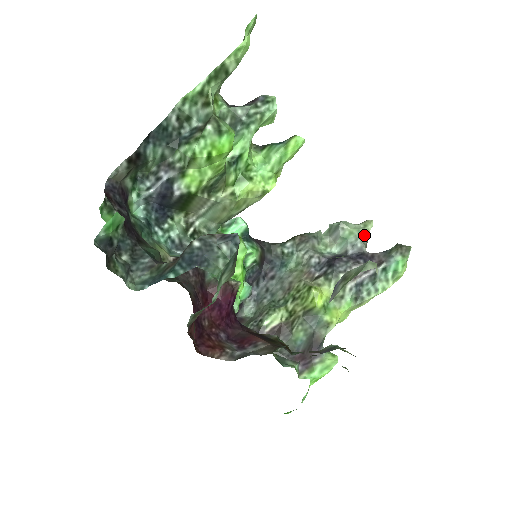
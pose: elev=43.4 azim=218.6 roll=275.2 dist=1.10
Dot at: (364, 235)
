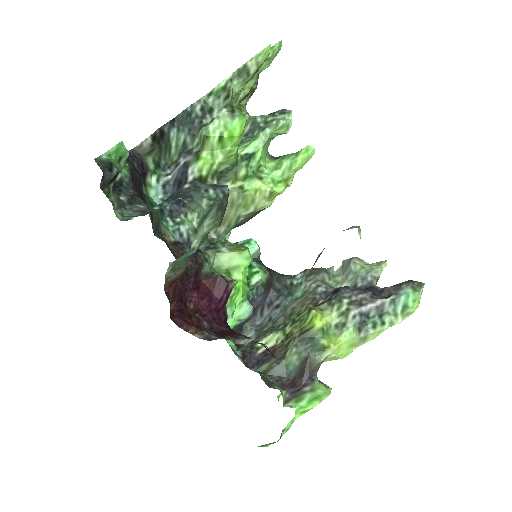
Dot at: (376, 271)
